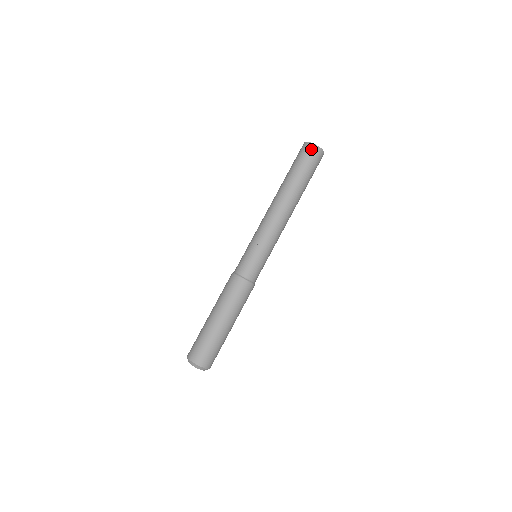
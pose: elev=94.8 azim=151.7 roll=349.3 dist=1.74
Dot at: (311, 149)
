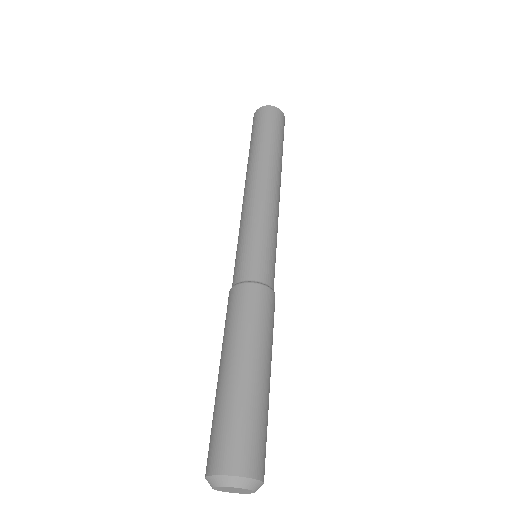
Dot at: (276, 112)
